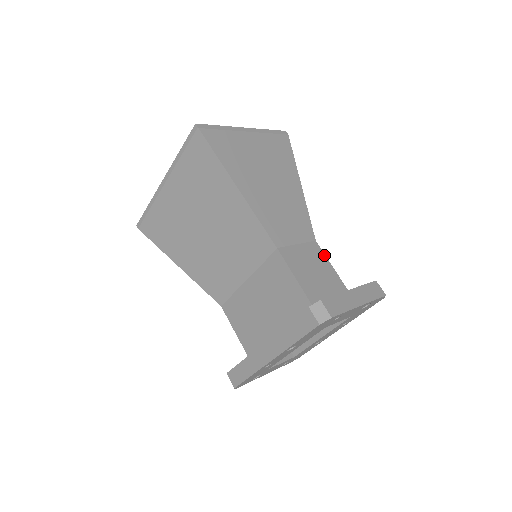
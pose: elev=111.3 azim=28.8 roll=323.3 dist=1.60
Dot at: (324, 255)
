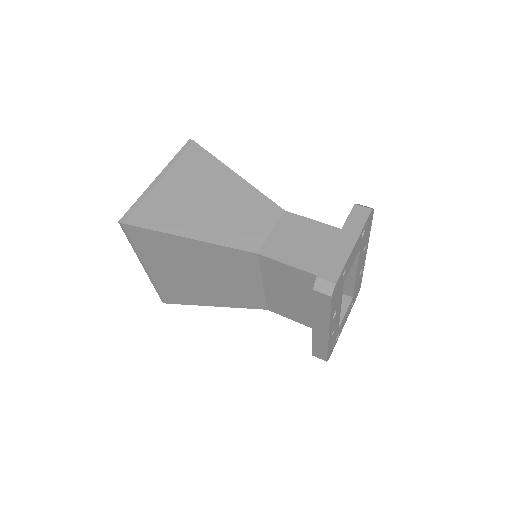
Dot at: (300, 217)
